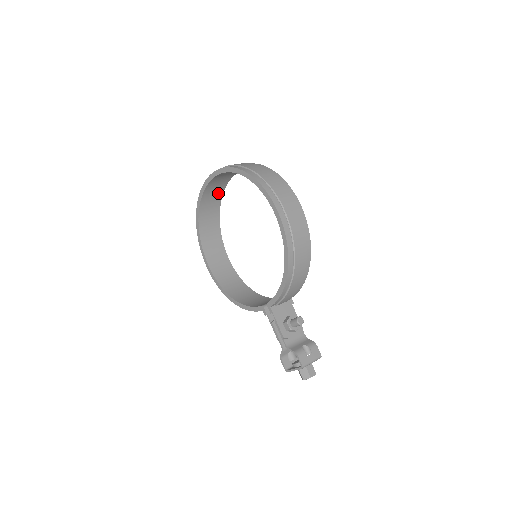
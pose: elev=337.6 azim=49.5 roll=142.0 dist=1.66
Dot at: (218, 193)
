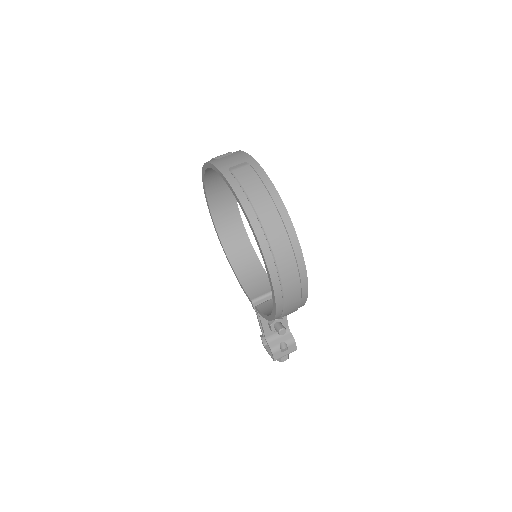
Dot at: occluded
